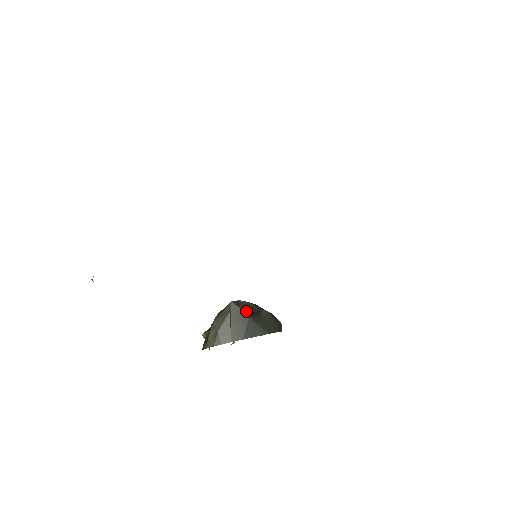
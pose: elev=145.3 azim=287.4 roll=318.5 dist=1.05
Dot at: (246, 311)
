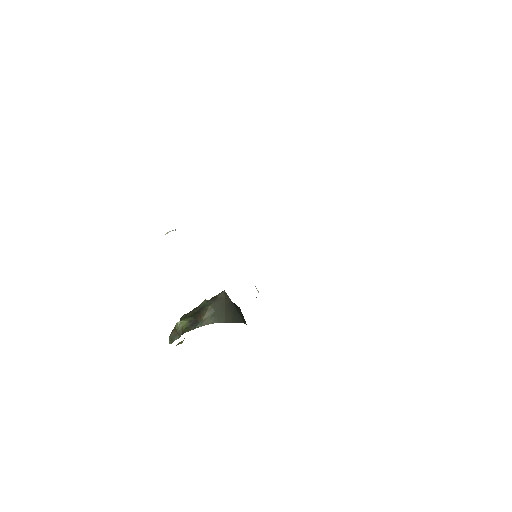
Dot at: occluded
